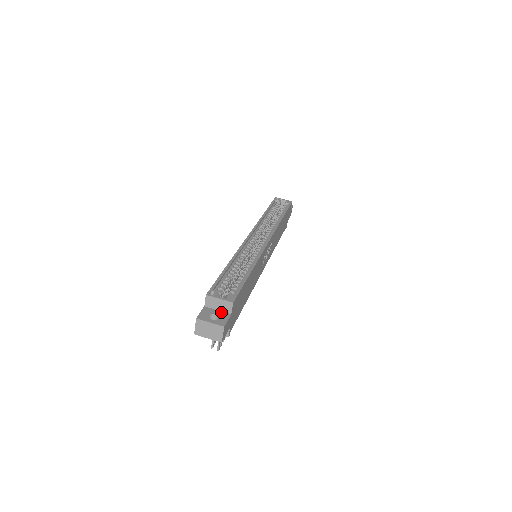
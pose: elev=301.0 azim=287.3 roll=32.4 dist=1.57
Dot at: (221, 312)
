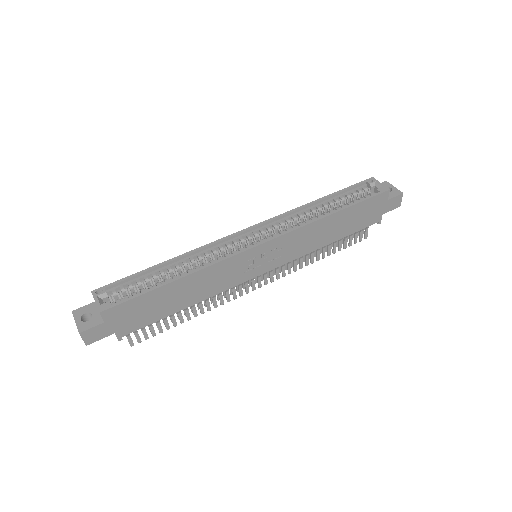
Dot at: (99, 315)
